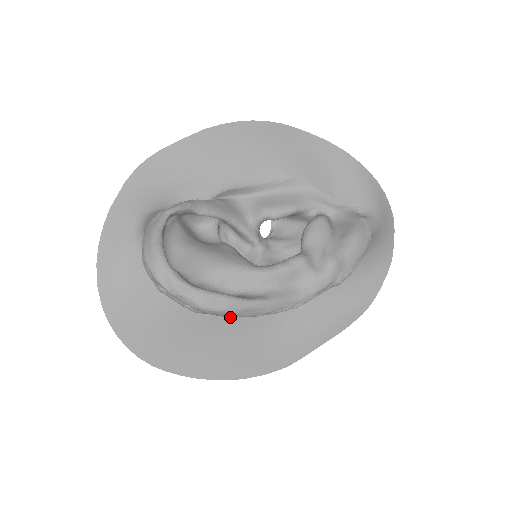
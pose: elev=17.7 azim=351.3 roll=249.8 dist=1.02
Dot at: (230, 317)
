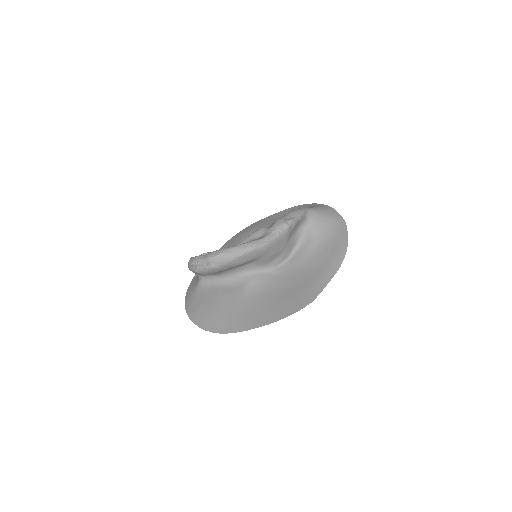
Dot at: (259, 292)
